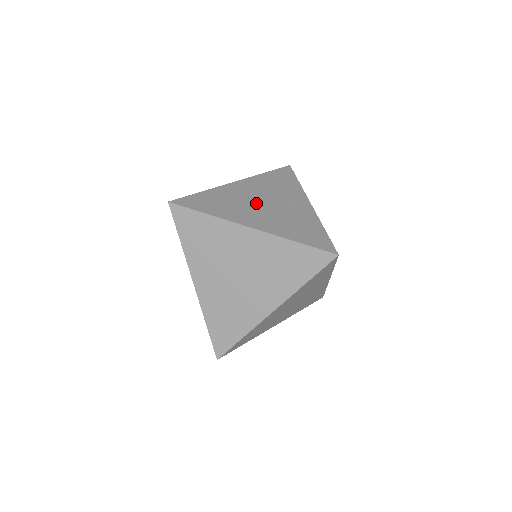
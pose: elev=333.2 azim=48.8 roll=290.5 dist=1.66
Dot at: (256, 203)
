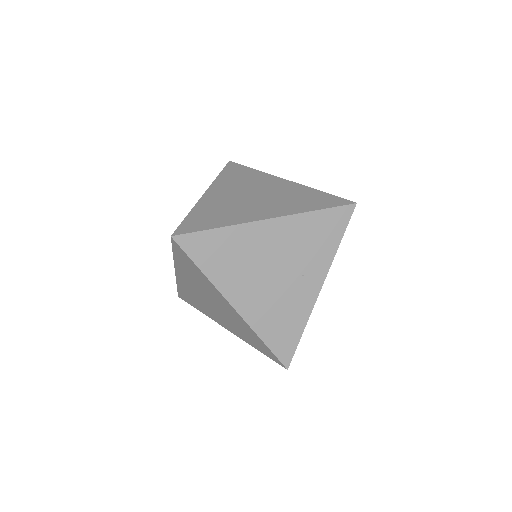
Dot at: (264, 269)
